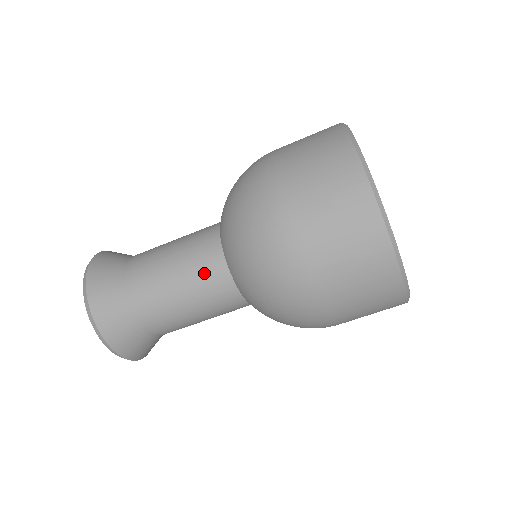
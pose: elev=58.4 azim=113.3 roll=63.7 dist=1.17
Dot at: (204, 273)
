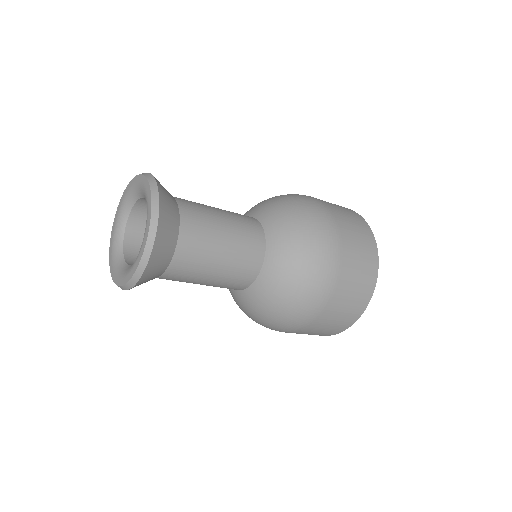
Dot at: (247, 252)
